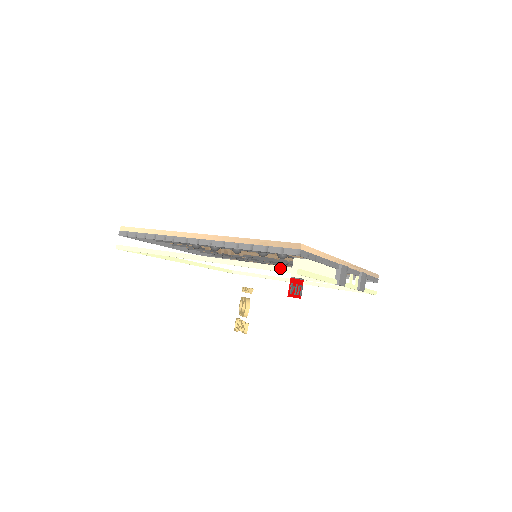
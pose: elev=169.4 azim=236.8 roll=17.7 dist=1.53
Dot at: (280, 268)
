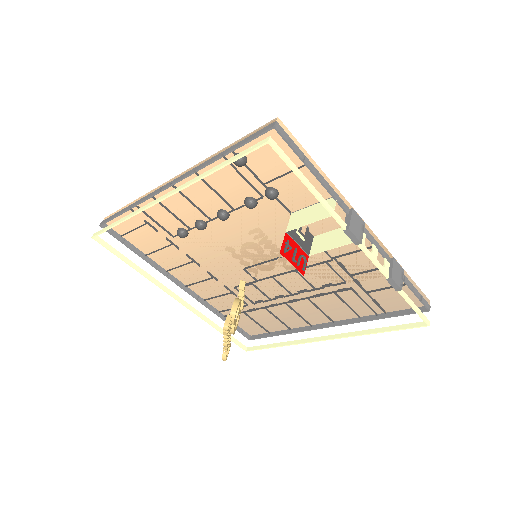
Dot at: (250, 148)
